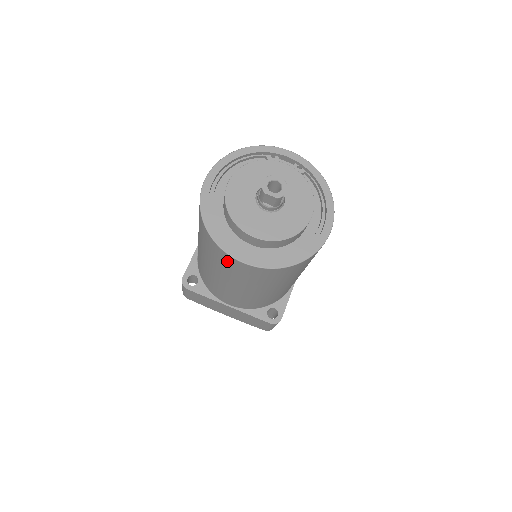
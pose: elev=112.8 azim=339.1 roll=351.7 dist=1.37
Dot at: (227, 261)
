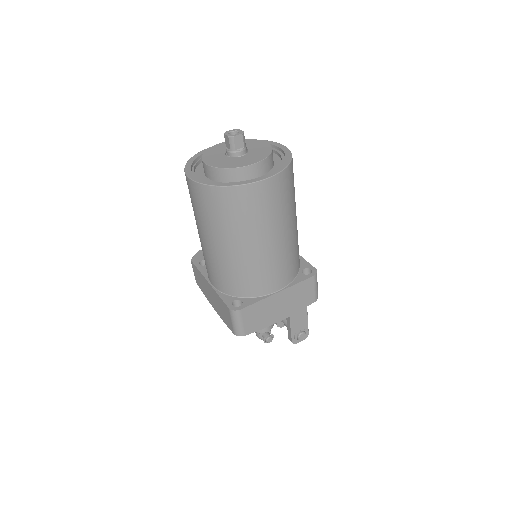
Dot at: (254, 197)
